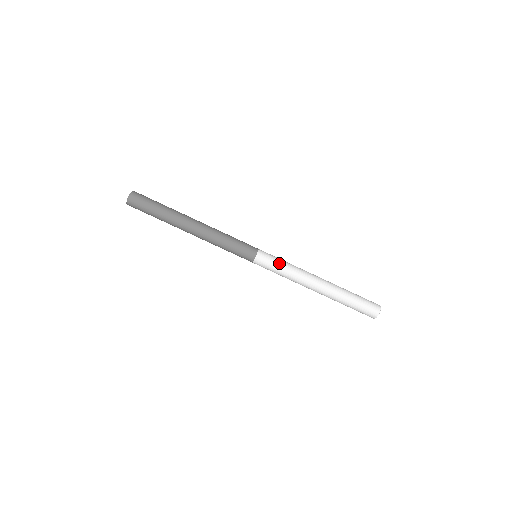
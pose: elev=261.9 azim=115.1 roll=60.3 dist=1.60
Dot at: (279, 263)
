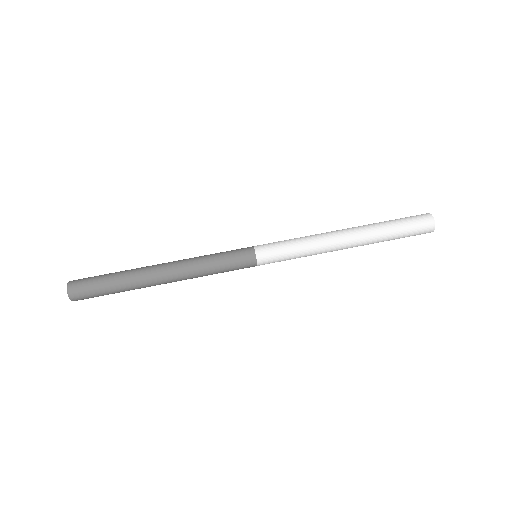
Dot at: (285, 240)
